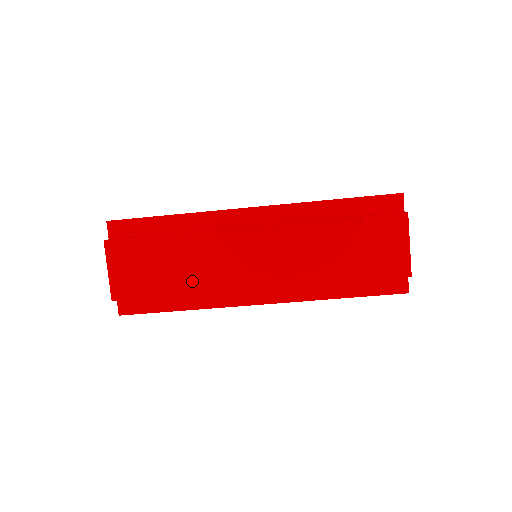
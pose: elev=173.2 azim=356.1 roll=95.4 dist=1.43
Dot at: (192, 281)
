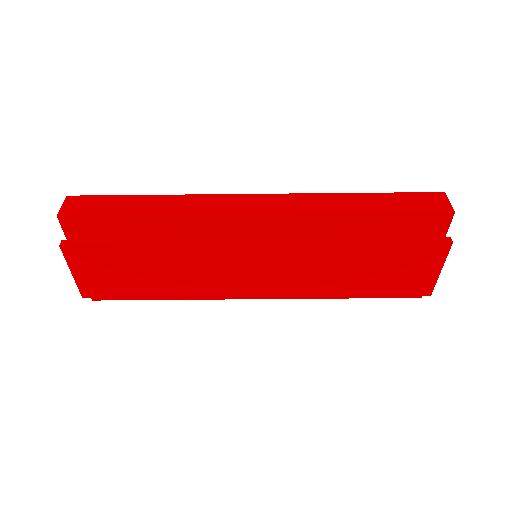
Dot at: (179, 287)
